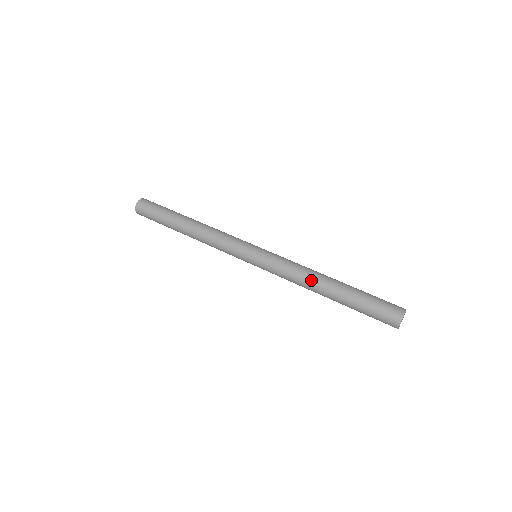
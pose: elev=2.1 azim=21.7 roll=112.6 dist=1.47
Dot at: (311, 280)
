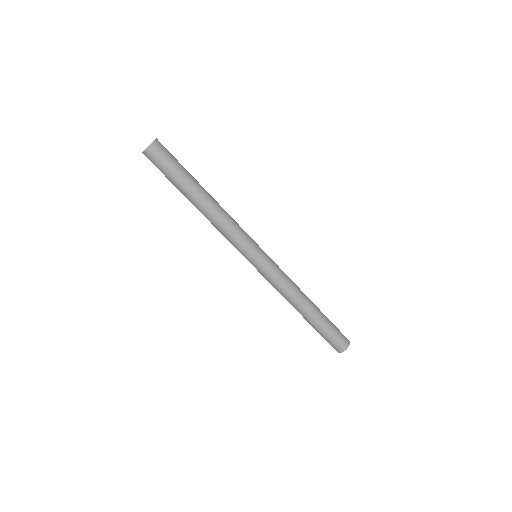
Dot at: (299, 297)
